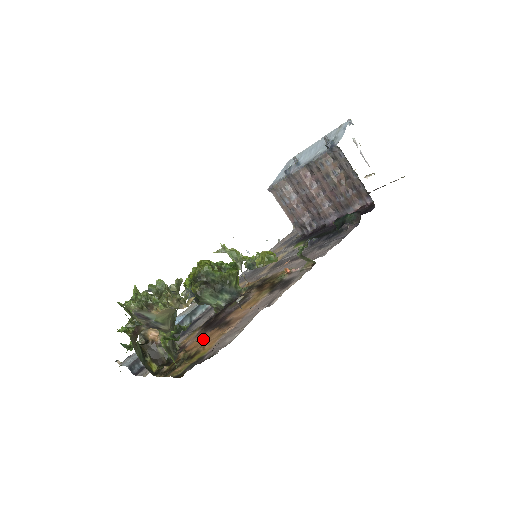
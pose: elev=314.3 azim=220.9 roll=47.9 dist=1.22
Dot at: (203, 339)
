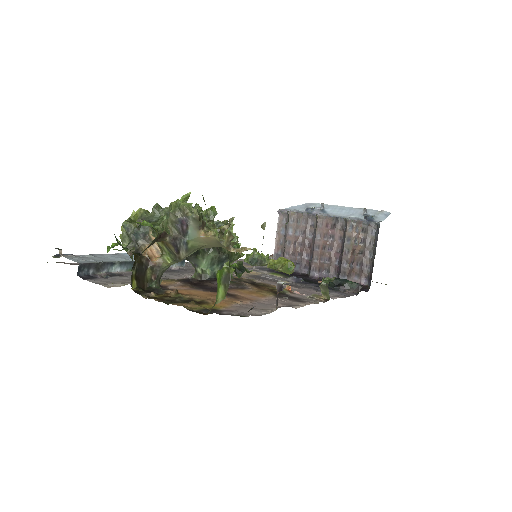
Dot at: (202, 293)
